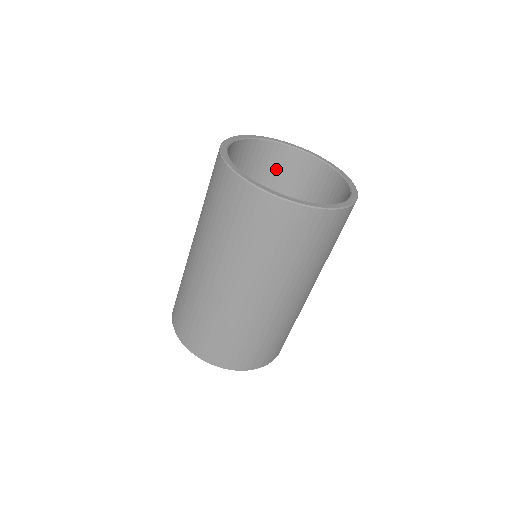
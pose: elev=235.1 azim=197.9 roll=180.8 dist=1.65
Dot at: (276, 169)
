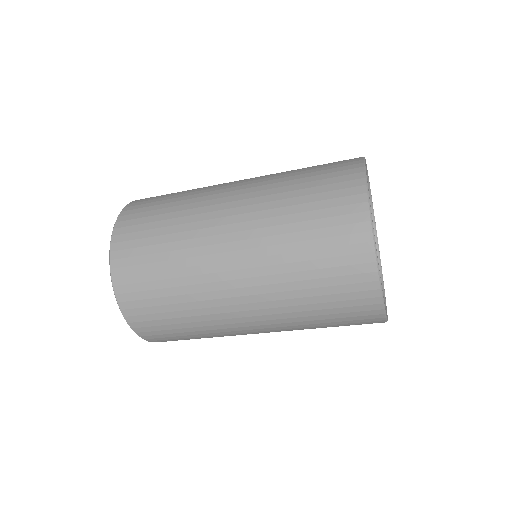
Dot at: occluded
